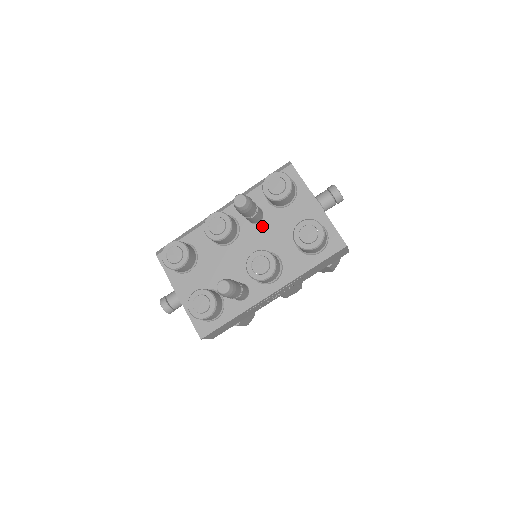
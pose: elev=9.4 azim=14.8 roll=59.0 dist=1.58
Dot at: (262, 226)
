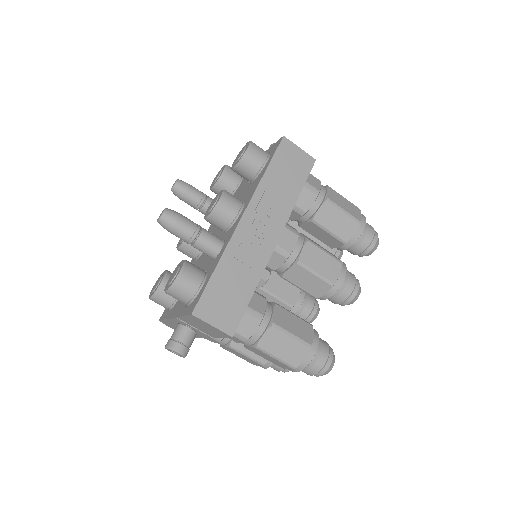
Dot at: occluded
